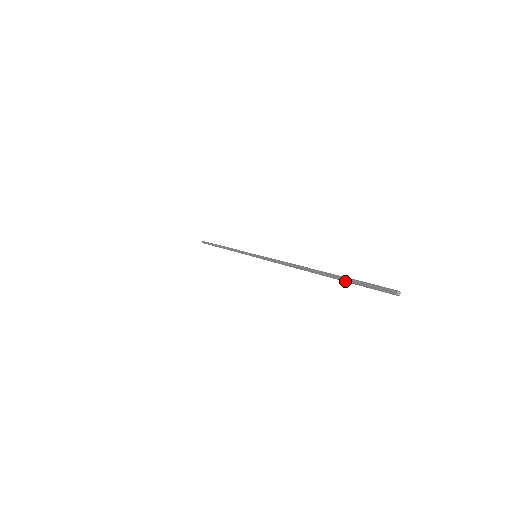
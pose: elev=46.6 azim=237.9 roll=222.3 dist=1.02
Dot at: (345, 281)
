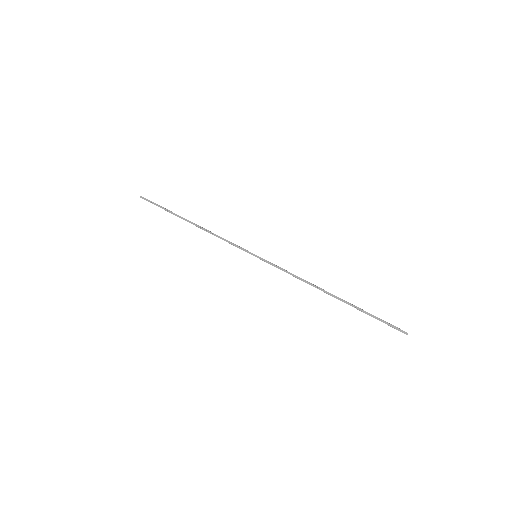
Dot at: occluded
